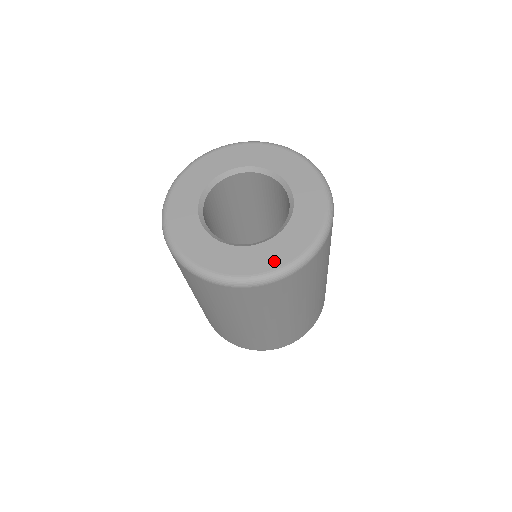
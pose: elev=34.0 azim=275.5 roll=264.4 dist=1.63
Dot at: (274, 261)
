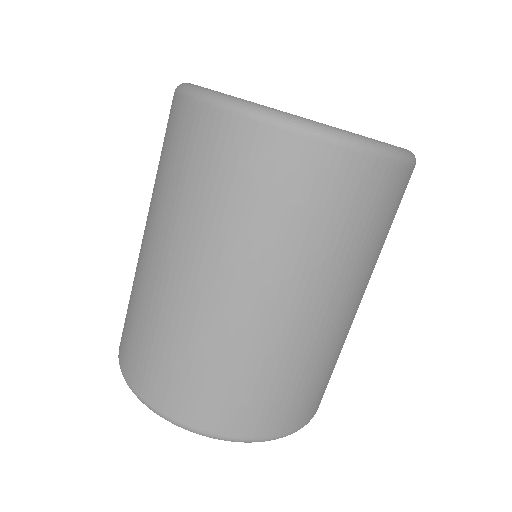
Dot at: occluded
